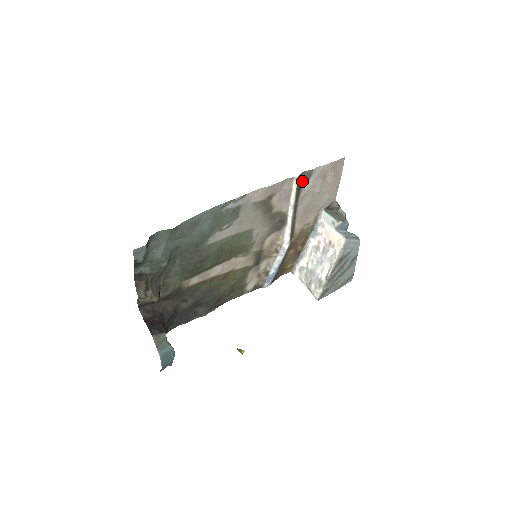
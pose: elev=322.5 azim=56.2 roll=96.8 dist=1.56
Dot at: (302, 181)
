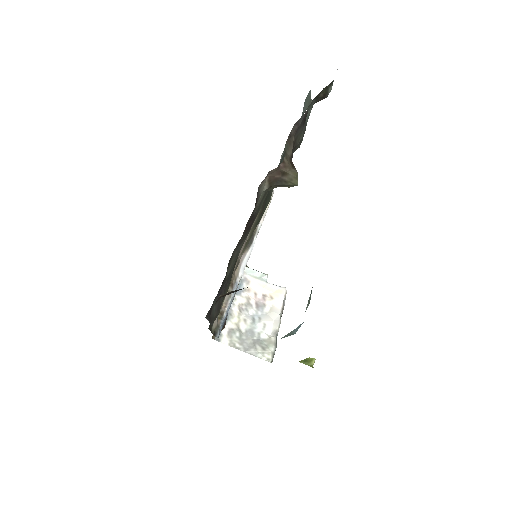
Dot at: occluded
